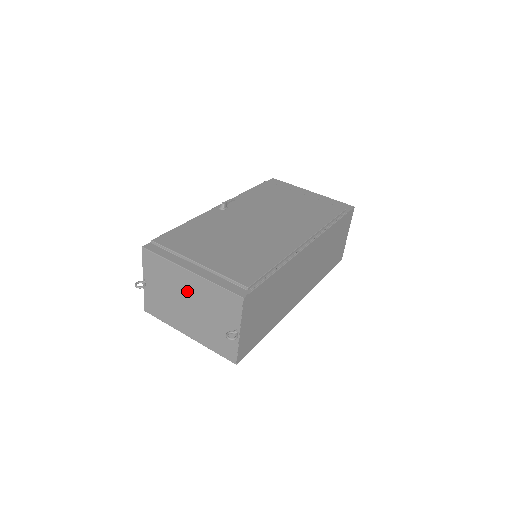
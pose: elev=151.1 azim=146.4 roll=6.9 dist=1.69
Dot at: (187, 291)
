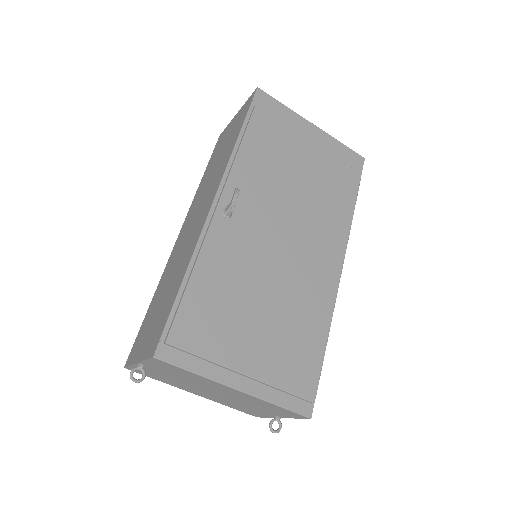
Dot at: (220, 391)
